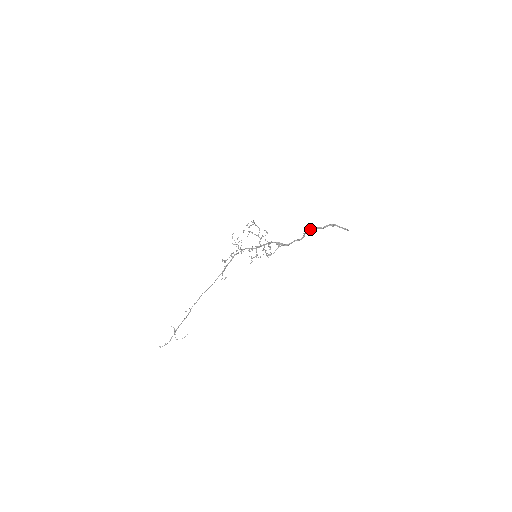
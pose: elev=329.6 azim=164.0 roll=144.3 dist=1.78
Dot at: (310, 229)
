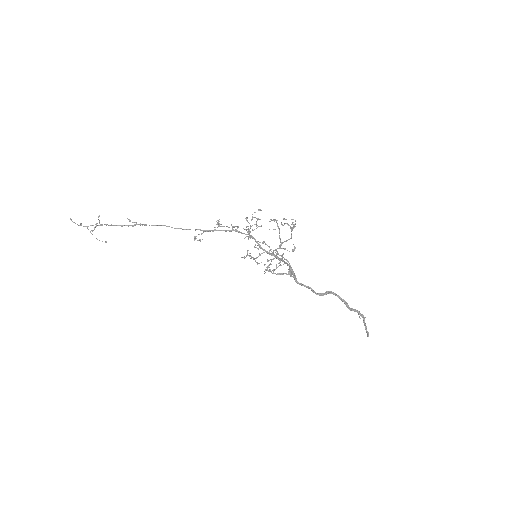
Dot at: (337, 295)
